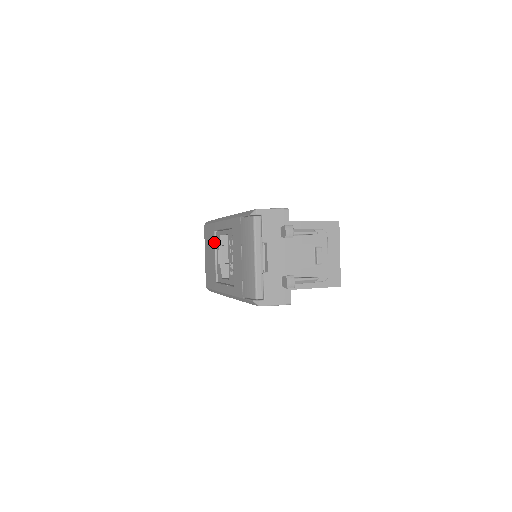
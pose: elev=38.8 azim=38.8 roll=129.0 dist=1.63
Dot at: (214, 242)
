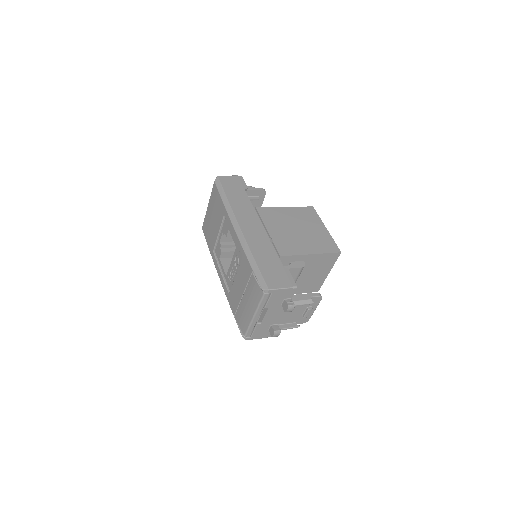
Dot at: (221, 223)
